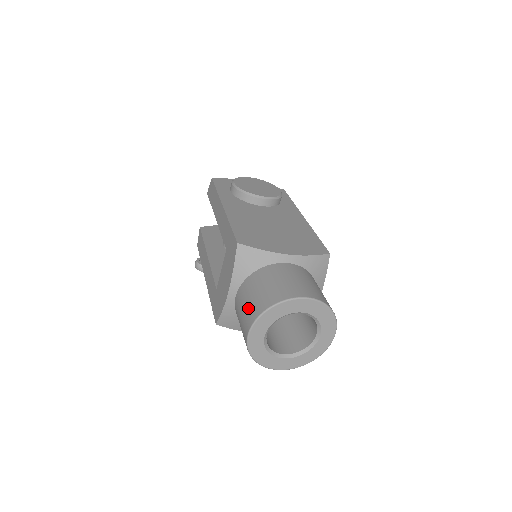
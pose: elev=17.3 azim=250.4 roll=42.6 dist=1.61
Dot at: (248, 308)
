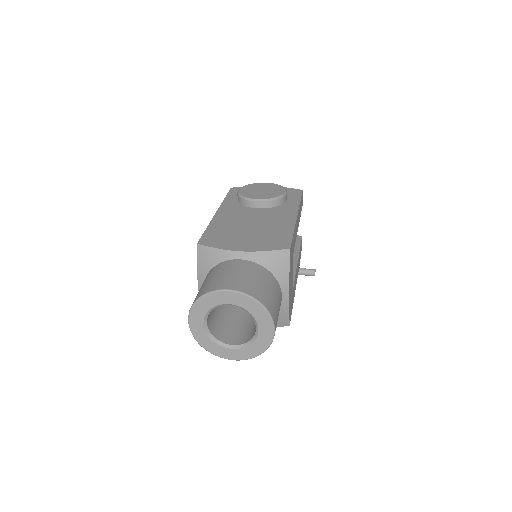
Dot at: occluded
